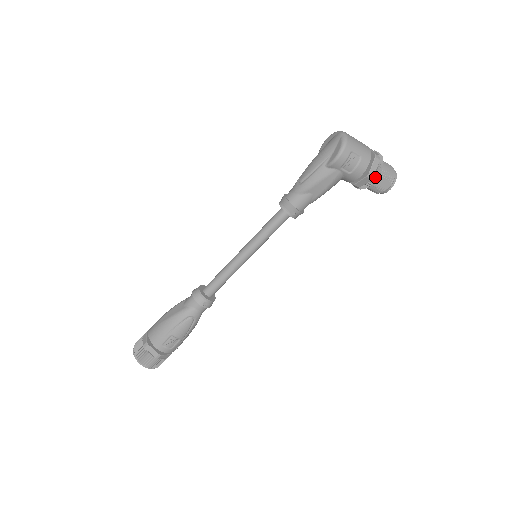
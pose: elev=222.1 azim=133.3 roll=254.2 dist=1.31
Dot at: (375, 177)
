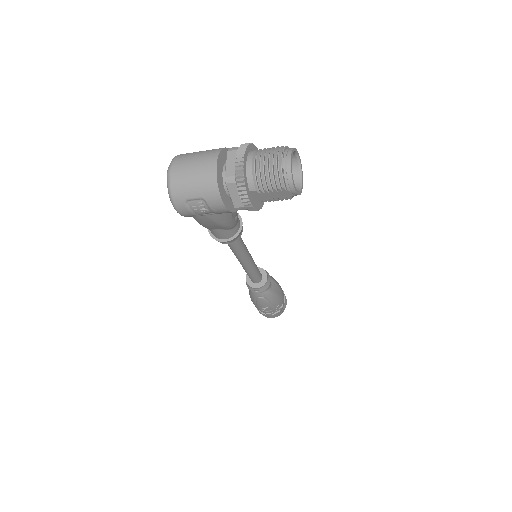
Dot at: (247, 206)
